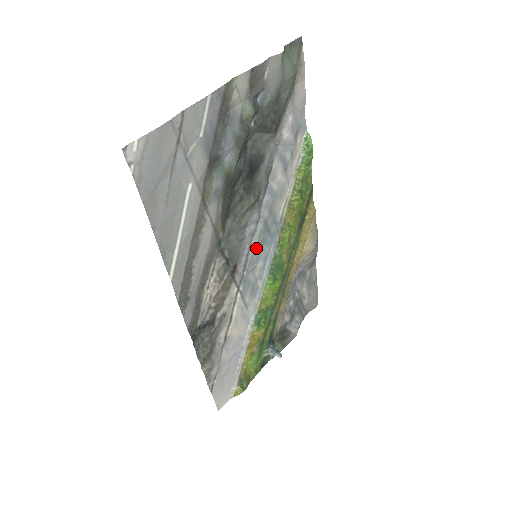
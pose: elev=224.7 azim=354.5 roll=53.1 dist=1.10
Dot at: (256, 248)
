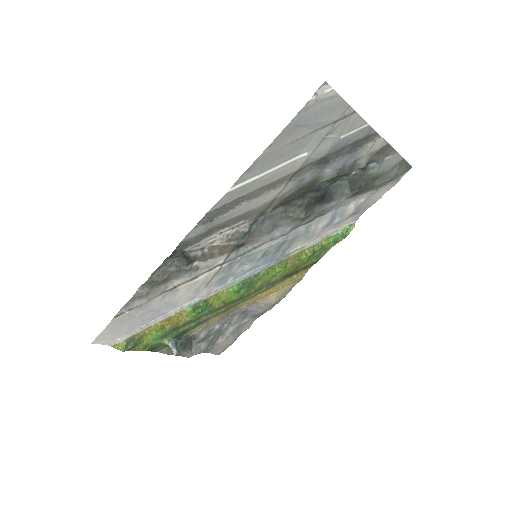
Dot at: (261, 251)
